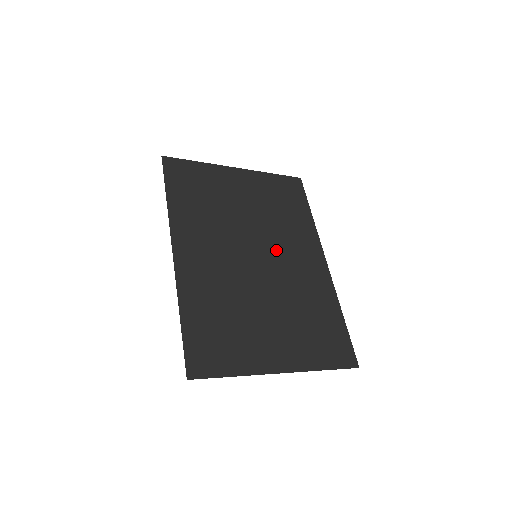
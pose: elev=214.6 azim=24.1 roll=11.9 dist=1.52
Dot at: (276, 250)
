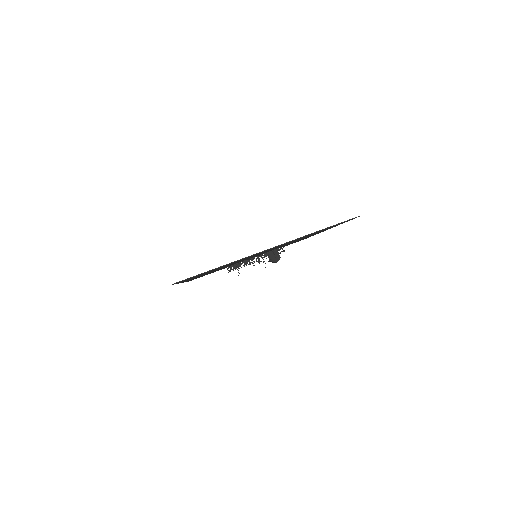
Dot at: occluded
